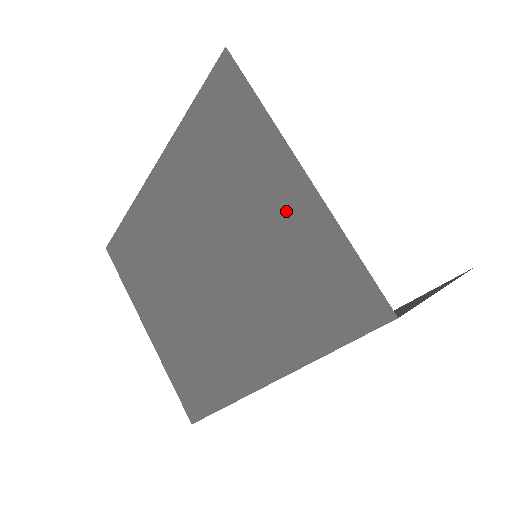
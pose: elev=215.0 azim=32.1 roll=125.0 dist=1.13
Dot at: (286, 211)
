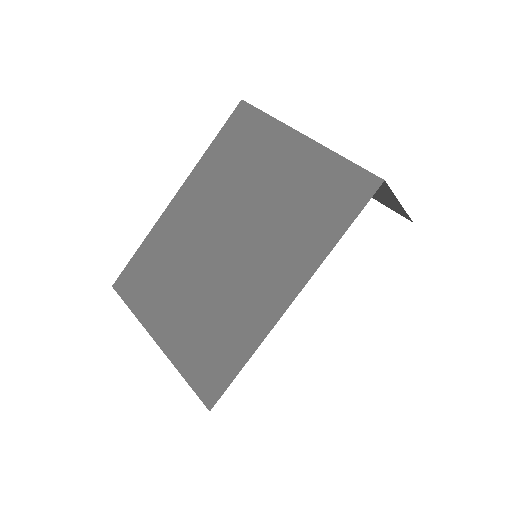
Dot at: (294, 162)
